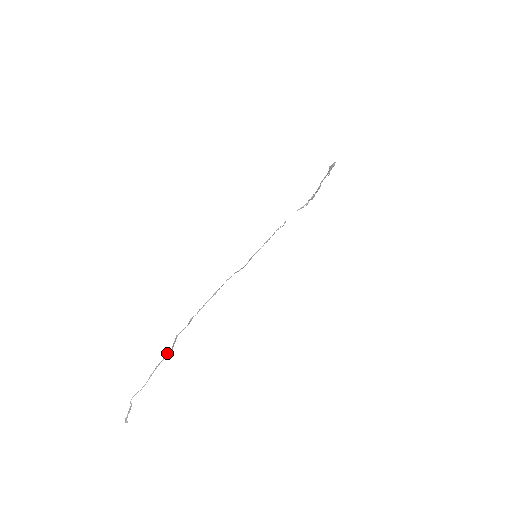
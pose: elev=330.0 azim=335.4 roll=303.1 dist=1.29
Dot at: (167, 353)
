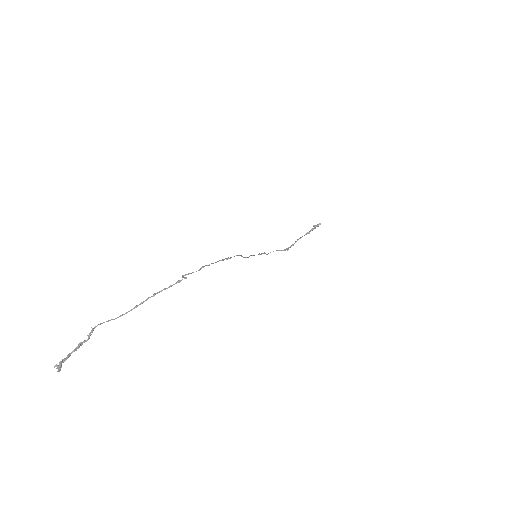
Dot at: (179, 280)
